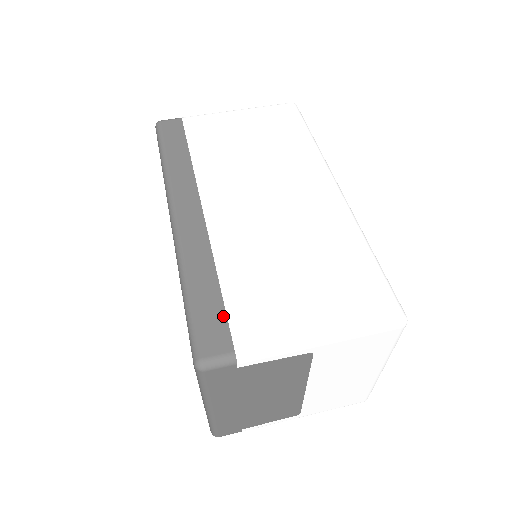
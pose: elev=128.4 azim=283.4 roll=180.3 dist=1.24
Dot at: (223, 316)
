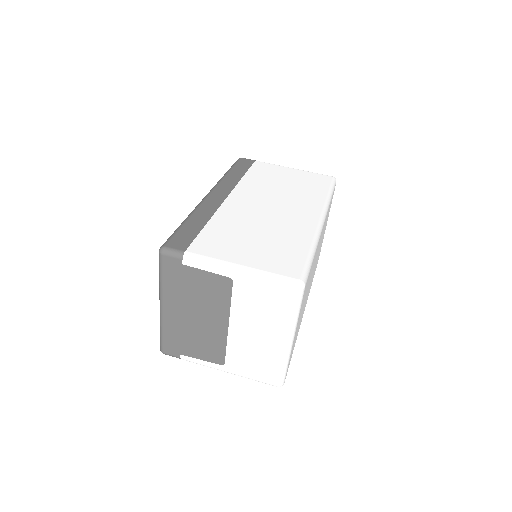
Dot at: (193, 237)
